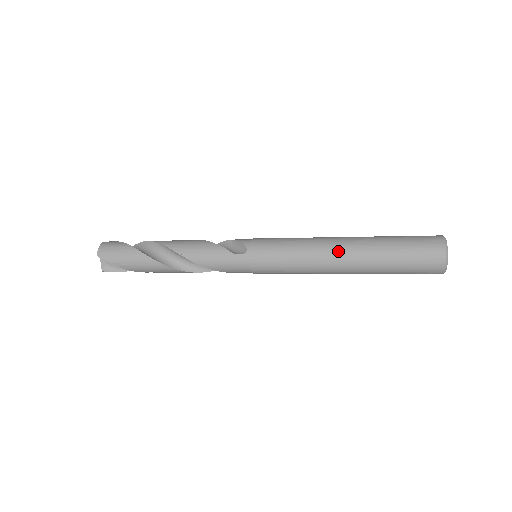
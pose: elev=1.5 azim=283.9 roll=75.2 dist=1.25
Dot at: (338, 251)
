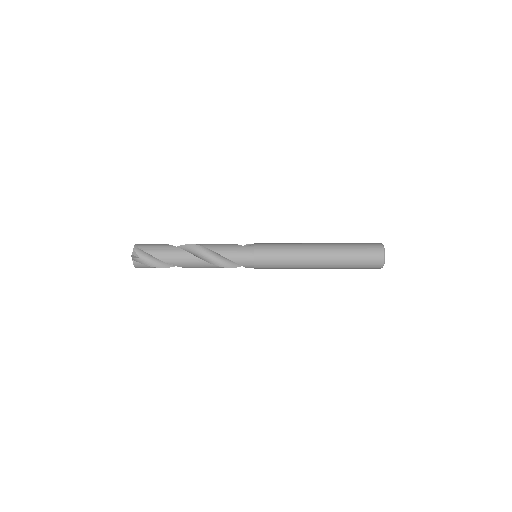
Dot at: (315, 245)
